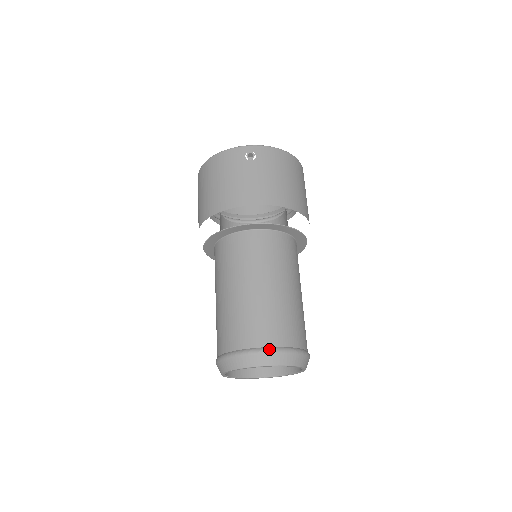
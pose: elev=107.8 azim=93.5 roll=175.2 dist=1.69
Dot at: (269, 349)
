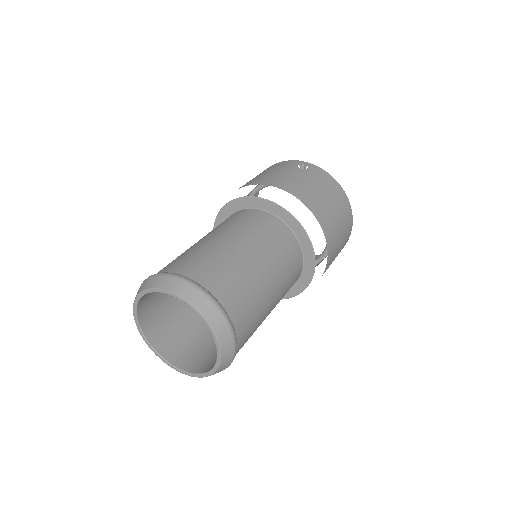
Dot at: (192, 280)
